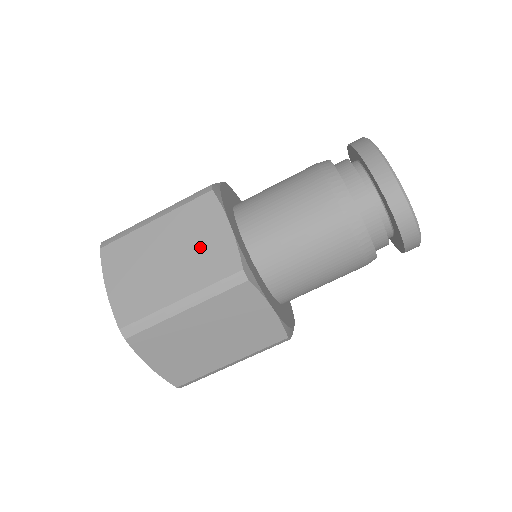
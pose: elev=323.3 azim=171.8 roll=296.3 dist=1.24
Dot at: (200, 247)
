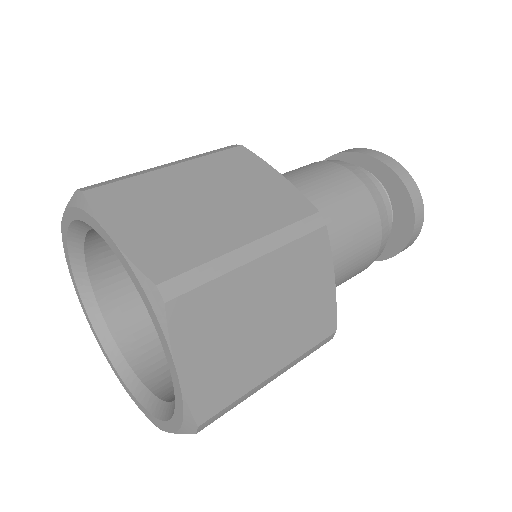
Dot at: (252, 192)
